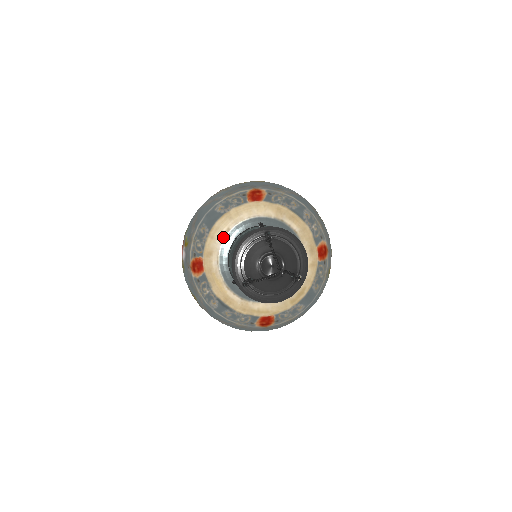
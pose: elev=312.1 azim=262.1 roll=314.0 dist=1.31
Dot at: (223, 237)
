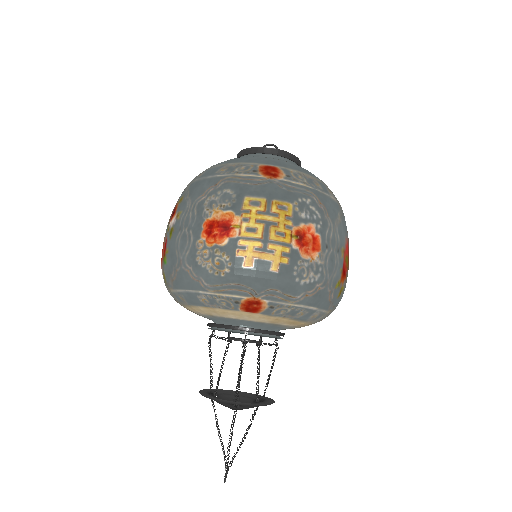
Dot at: (204, 315)
